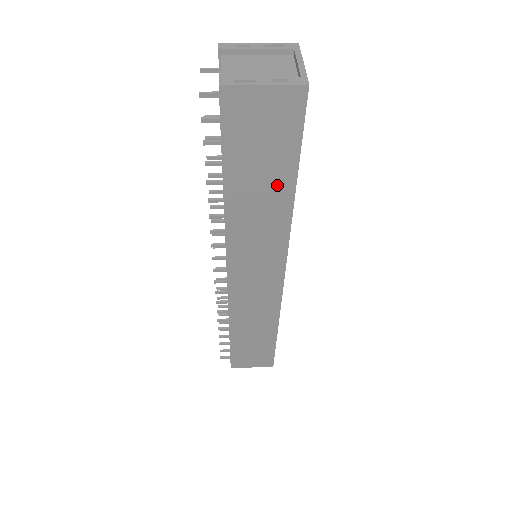
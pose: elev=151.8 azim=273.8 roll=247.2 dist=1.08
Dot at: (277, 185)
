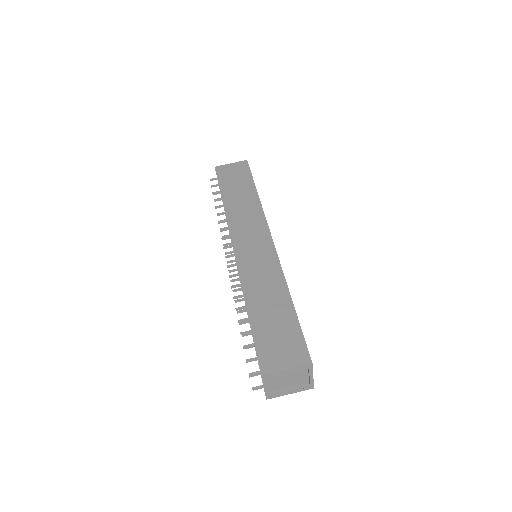
Dot at: occluded
